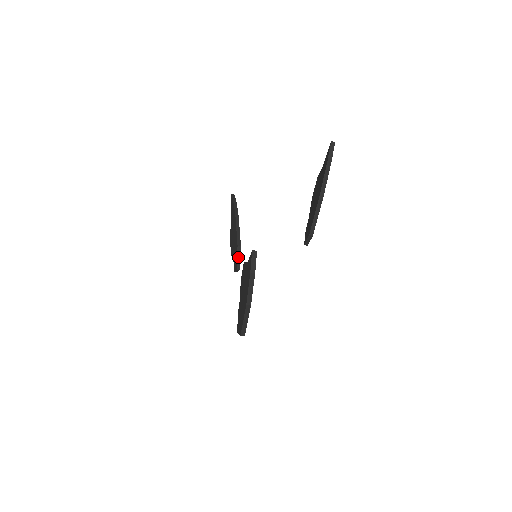
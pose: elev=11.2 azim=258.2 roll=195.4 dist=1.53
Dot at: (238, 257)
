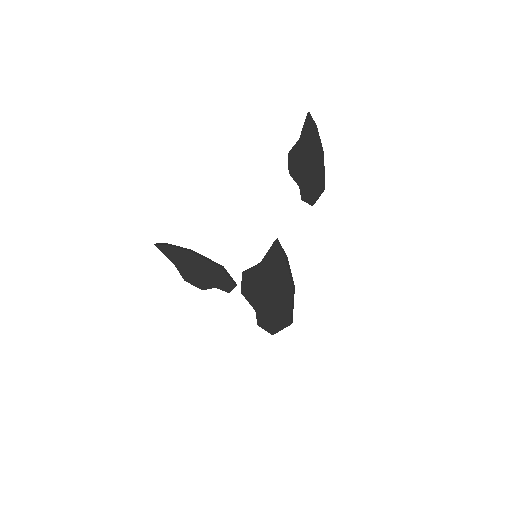
Dot at: (229, 276)
